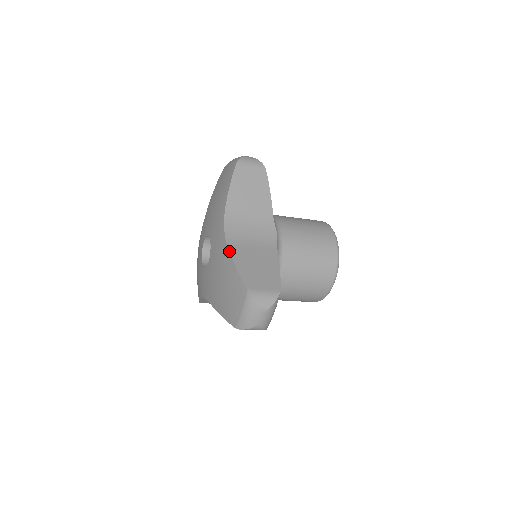
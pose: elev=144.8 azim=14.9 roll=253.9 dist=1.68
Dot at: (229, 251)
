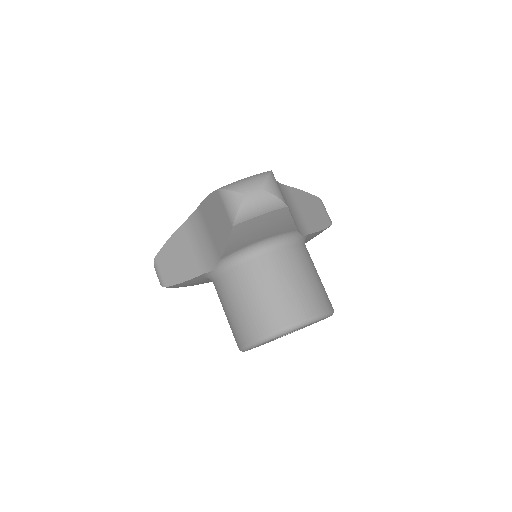
Dot at: occluded
